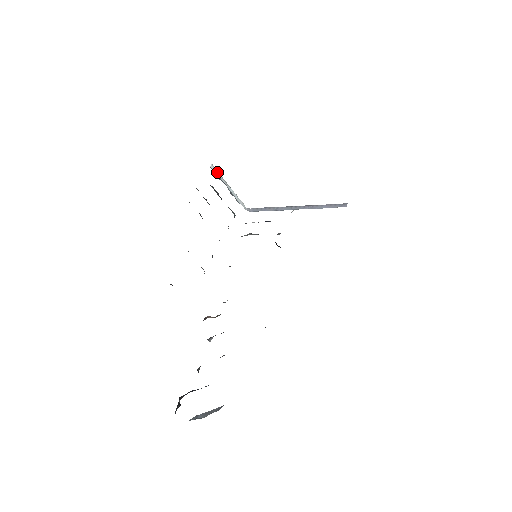
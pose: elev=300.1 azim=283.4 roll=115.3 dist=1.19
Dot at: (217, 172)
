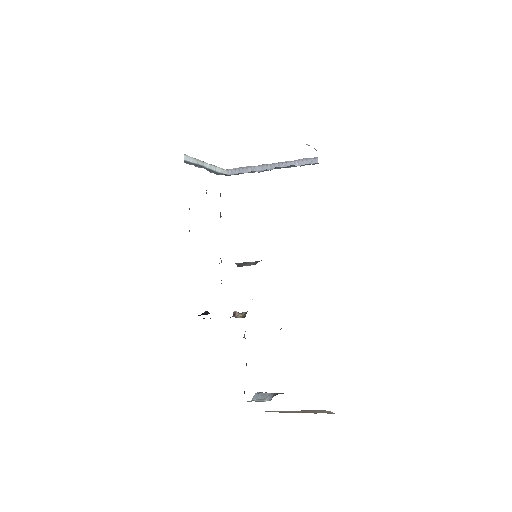
Dot at: (191, 159)
